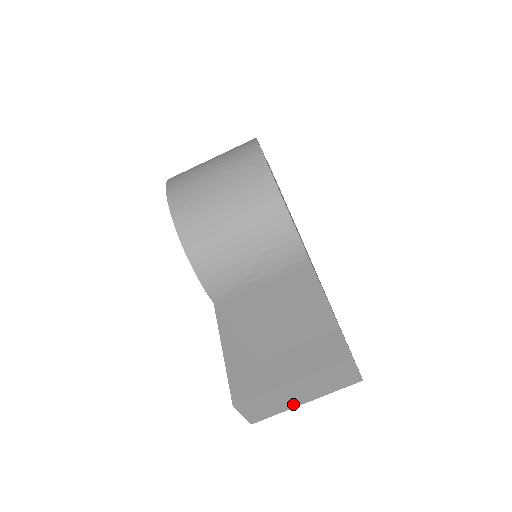
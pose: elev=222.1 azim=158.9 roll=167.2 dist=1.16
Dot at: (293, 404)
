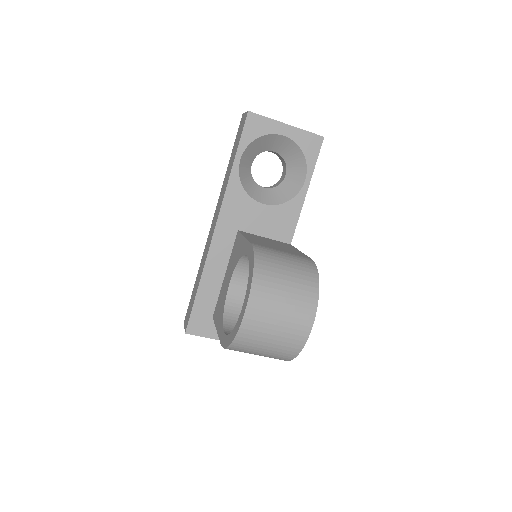
Dot at: occluded
